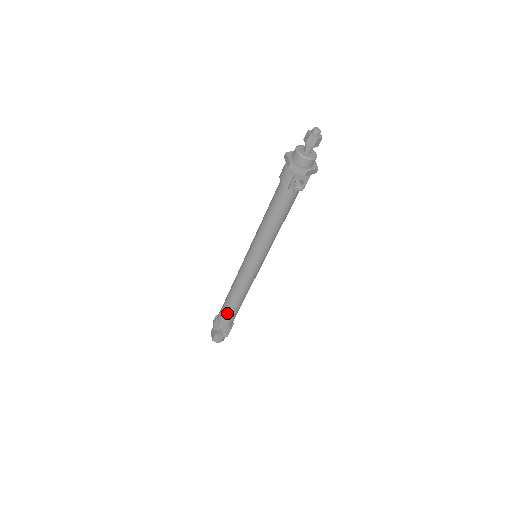
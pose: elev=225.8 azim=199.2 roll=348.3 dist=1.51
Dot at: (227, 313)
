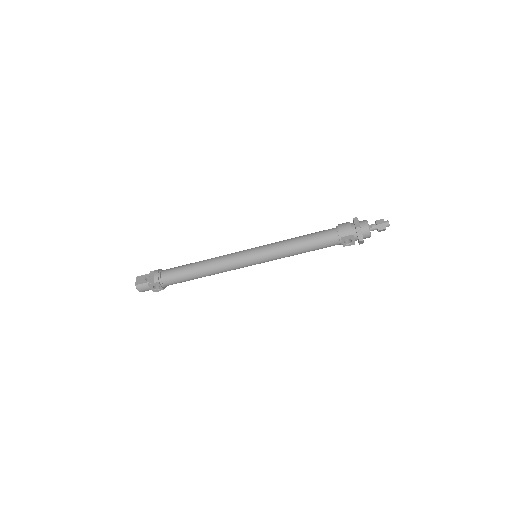
Dot at: (182, 275)
